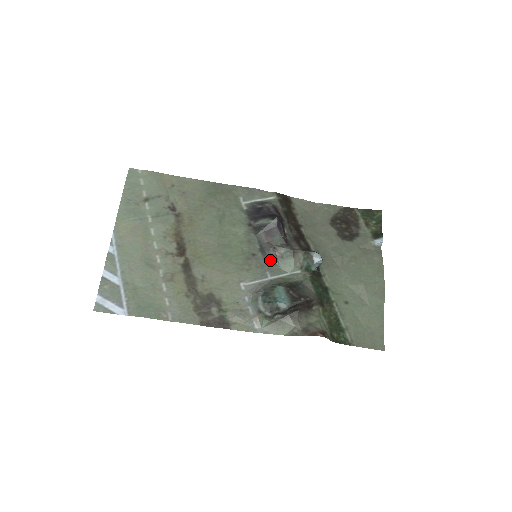
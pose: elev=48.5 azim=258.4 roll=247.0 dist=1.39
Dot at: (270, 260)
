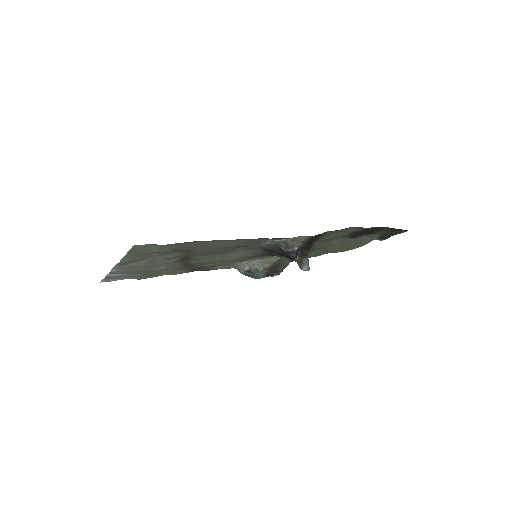
Dot at: occluded
